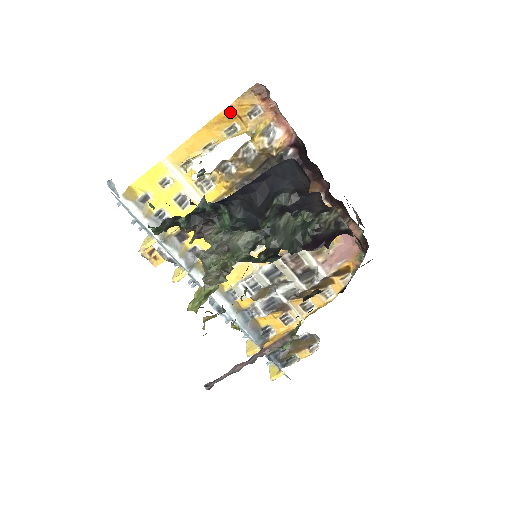
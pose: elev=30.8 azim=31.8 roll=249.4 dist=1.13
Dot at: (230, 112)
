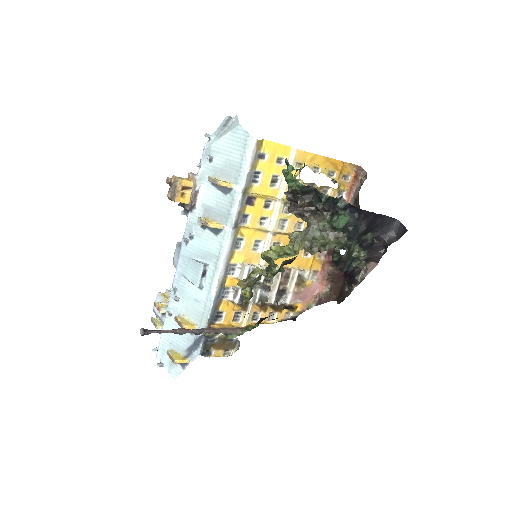
Dot at: (340, 165)
